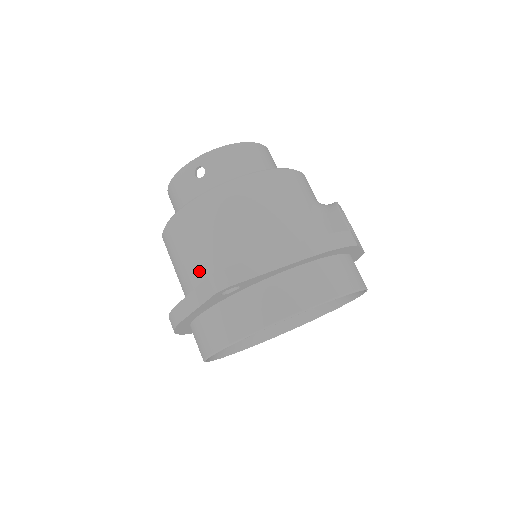
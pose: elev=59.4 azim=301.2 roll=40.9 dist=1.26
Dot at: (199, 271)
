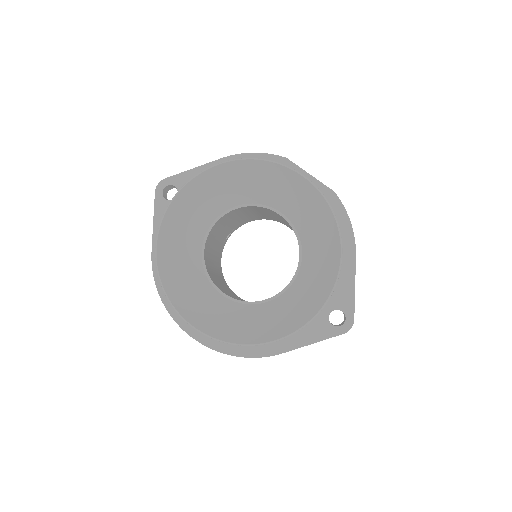
Dot at: occluded
